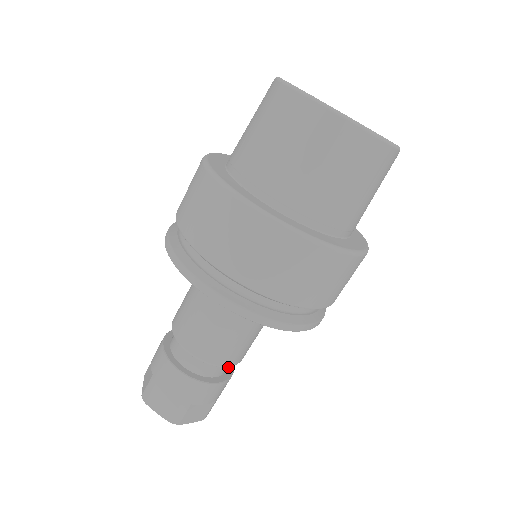
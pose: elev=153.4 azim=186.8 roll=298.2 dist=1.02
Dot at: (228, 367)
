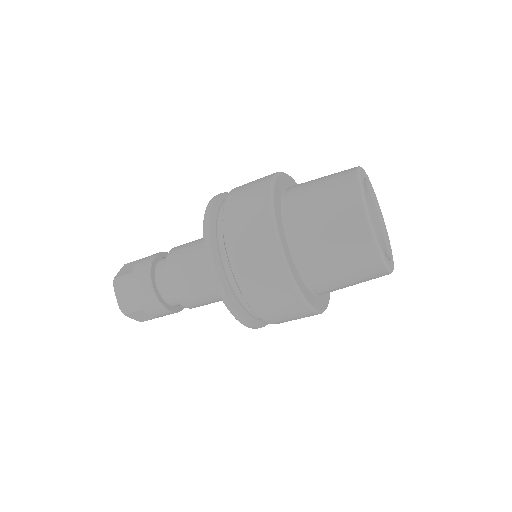
Dot at: occluded
